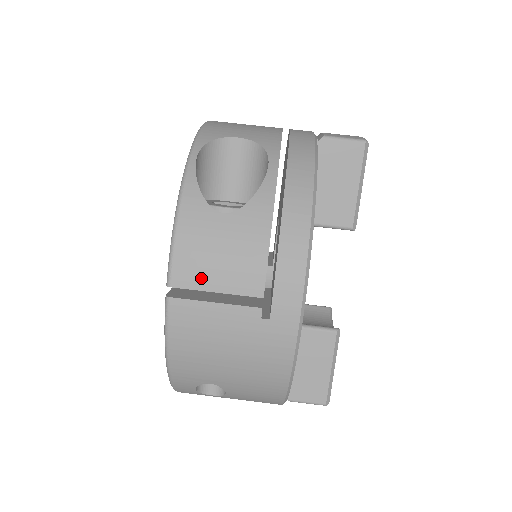
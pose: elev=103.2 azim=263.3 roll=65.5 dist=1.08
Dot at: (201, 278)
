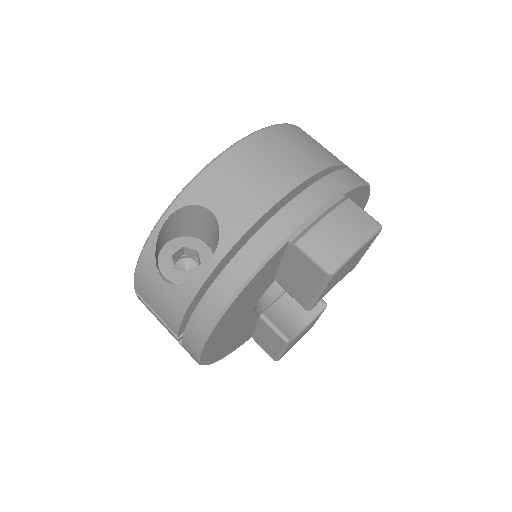
Dot at: (148, 301)
